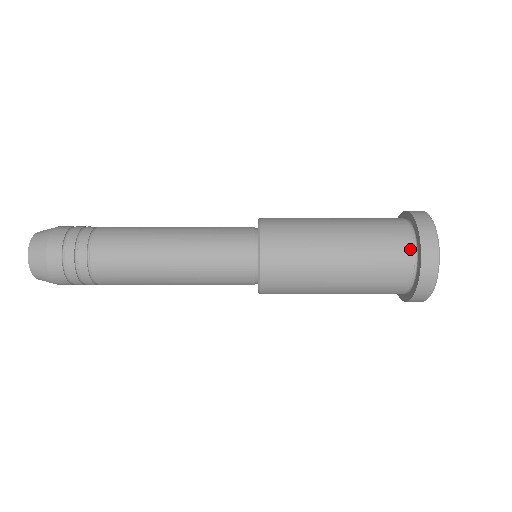
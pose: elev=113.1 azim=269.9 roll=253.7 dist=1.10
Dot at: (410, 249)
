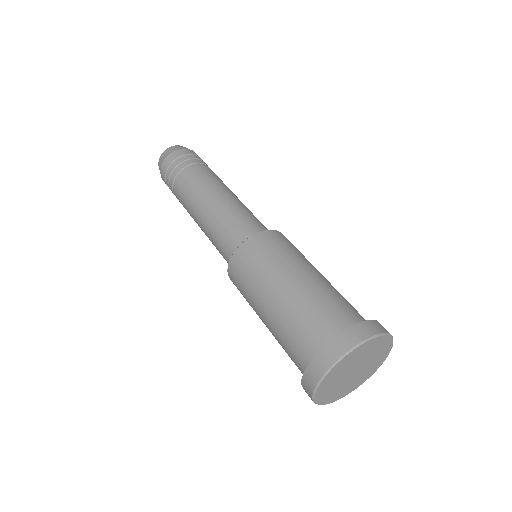
Dot at: (361, 320)
